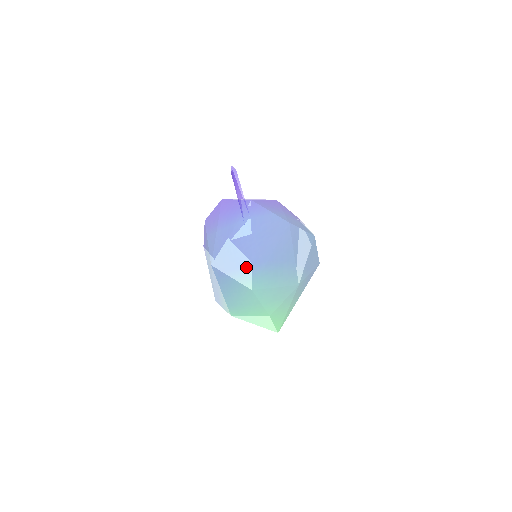
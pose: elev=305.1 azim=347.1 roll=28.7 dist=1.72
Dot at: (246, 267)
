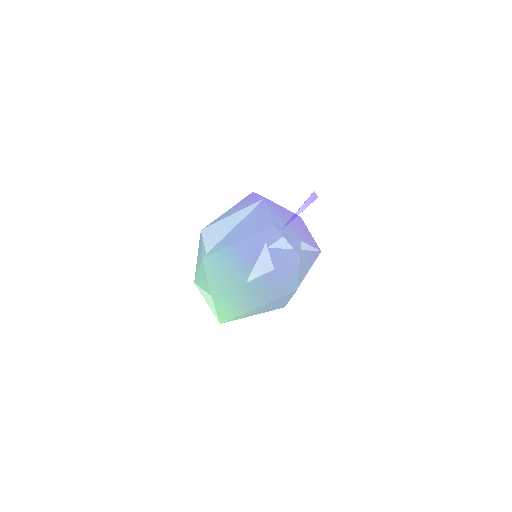
Dot at: (215, 241)
